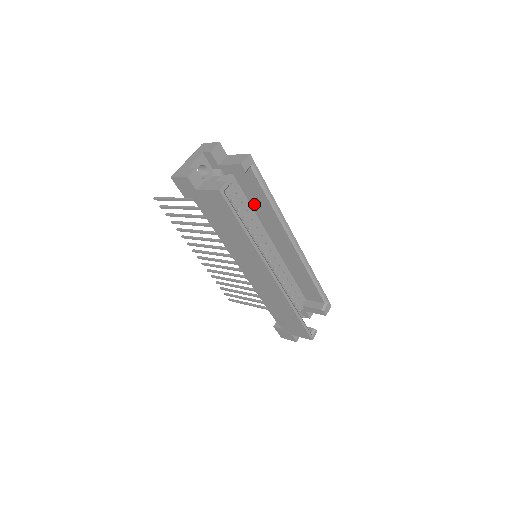
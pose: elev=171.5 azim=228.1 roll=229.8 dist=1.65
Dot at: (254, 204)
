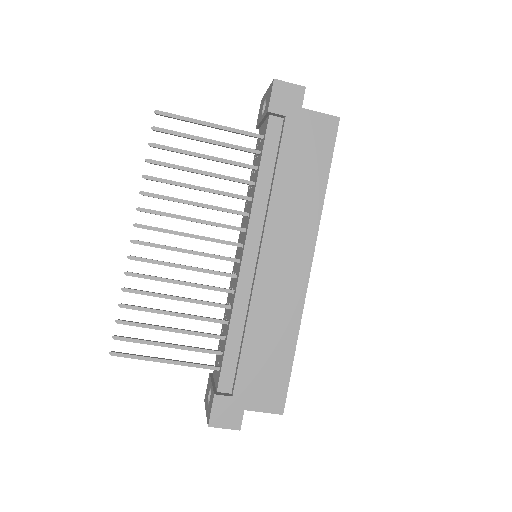
Dot at: occluded
